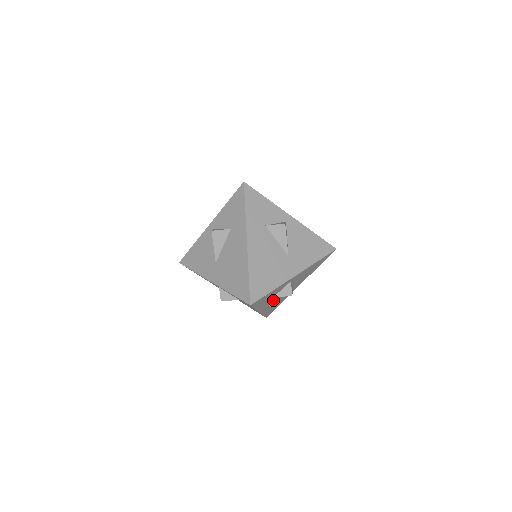
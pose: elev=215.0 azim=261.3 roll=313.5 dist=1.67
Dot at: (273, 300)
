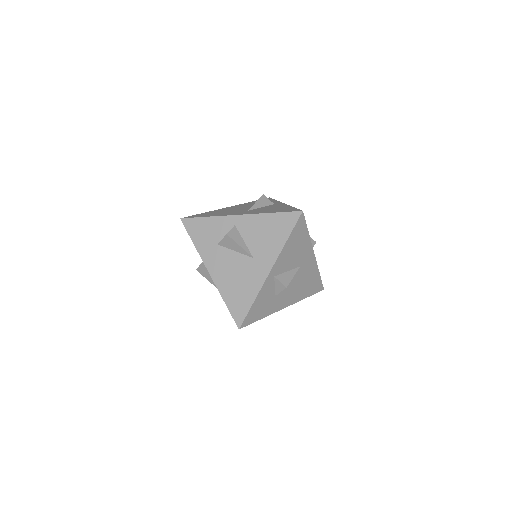
Dot at: (287, 292)
